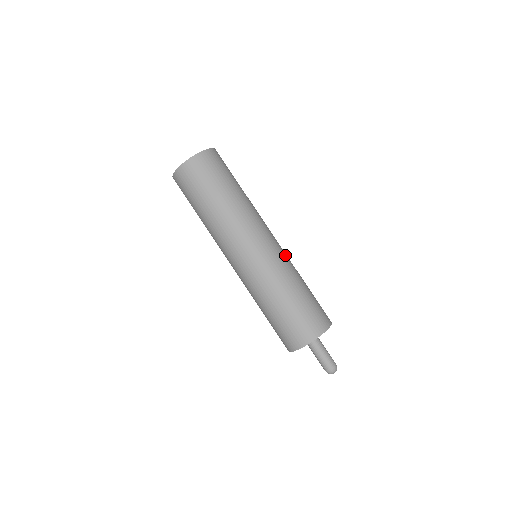
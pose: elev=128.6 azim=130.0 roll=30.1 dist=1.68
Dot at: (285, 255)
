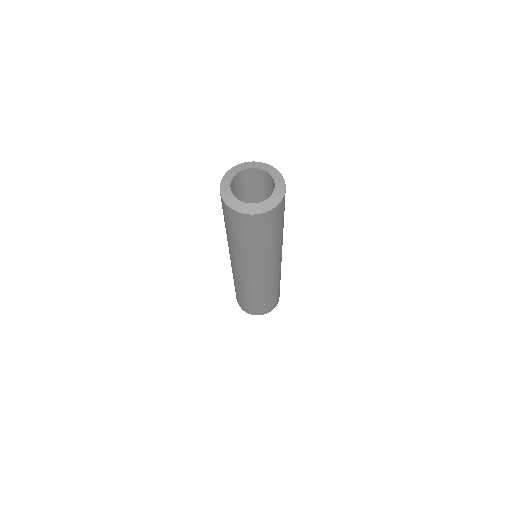
Dot at: (277, 275)
